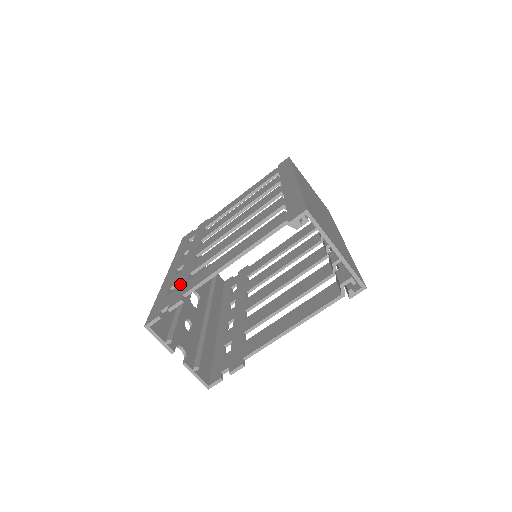
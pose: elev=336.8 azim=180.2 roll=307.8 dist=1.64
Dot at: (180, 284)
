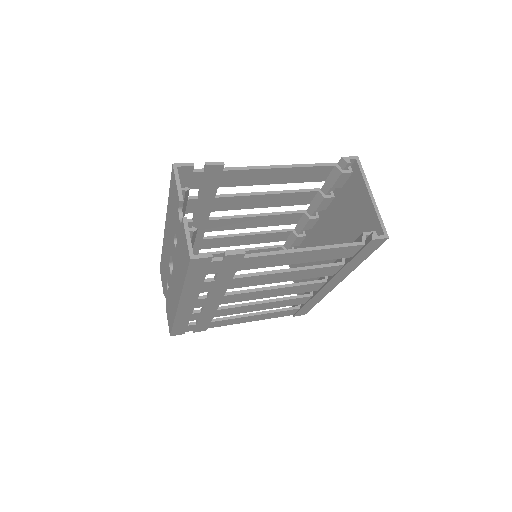
Dot at: occluded
